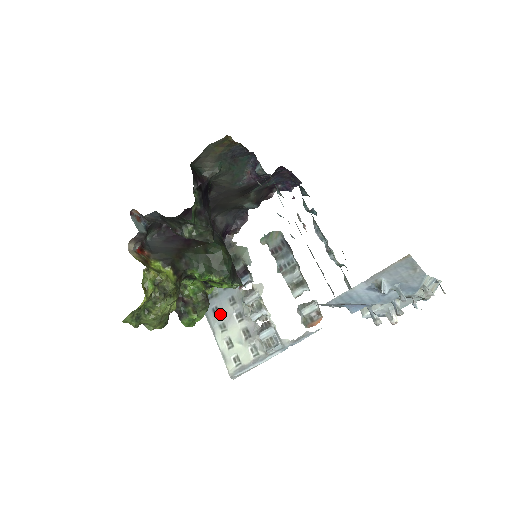
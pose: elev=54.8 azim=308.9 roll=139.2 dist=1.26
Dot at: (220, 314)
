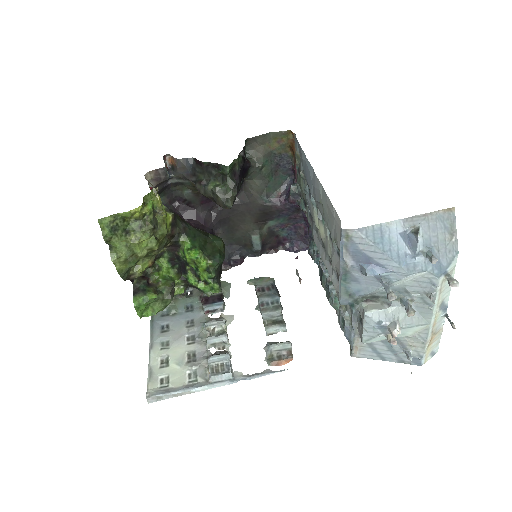
Dot at: (169, 332)
